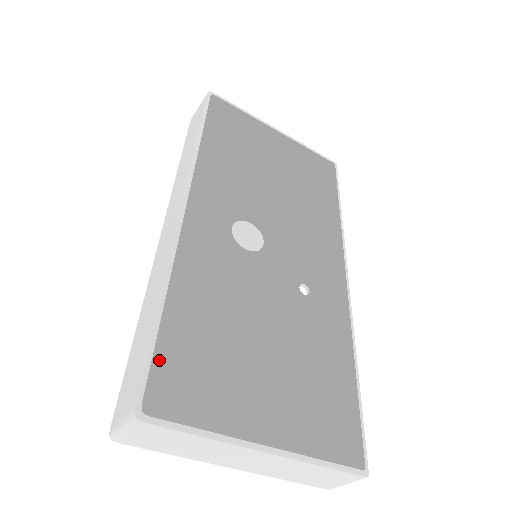
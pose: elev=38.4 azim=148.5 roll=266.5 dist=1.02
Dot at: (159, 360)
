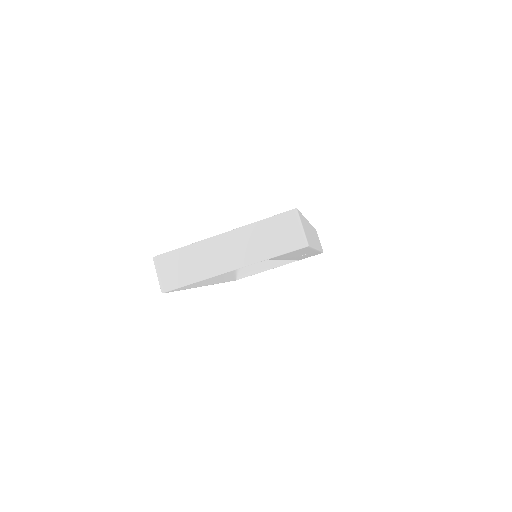
Dot at: occluded
